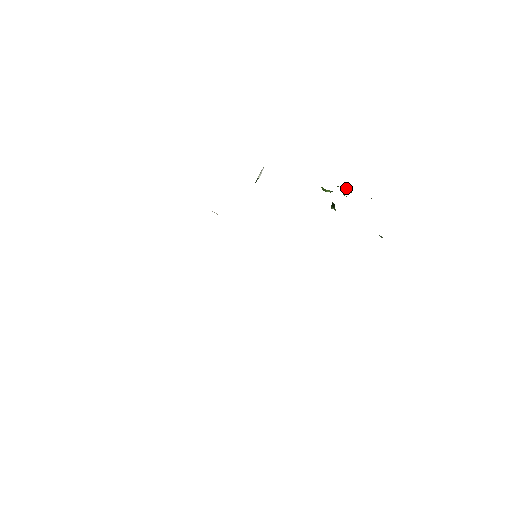
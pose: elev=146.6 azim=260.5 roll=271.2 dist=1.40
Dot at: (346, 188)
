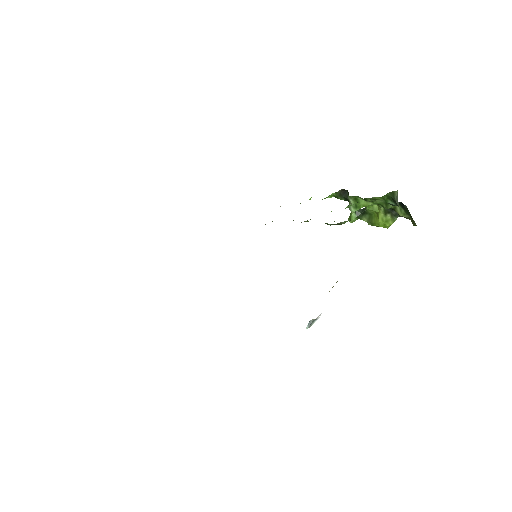
Dot at: (375, 217)
